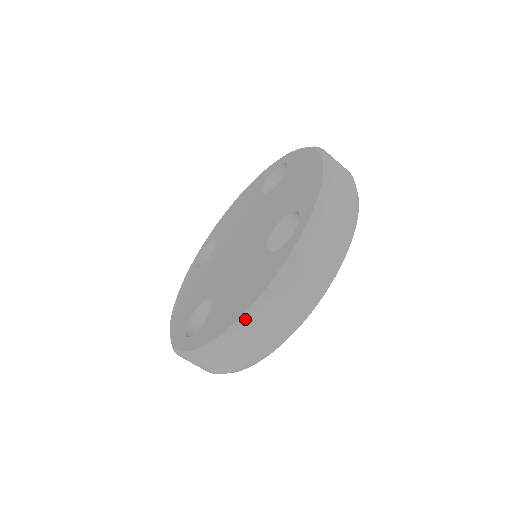
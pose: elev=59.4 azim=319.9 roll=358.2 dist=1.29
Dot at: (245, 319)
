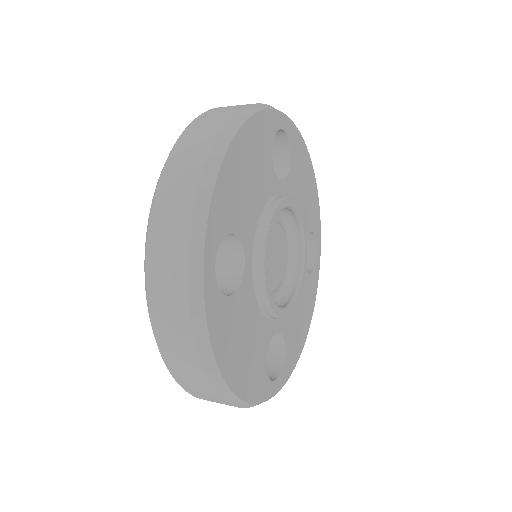
Dot at: (173, 376)
